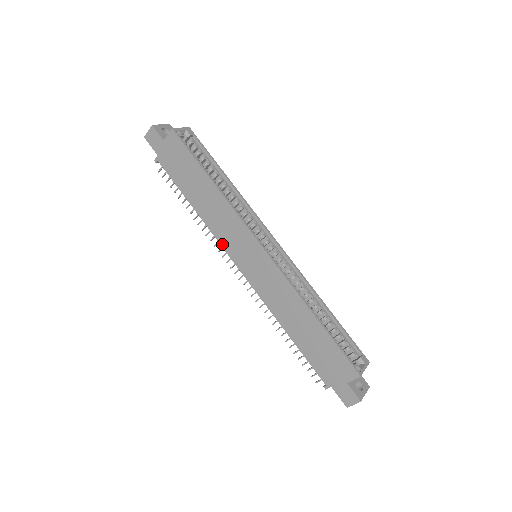
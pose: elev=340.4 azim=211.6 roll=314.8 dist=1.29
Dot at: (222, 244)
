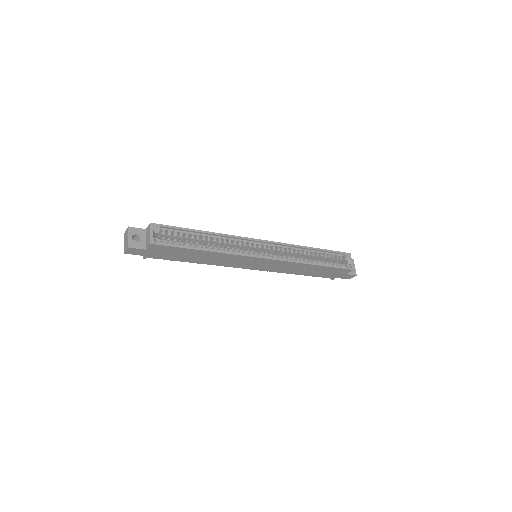
Dot at: occluded
